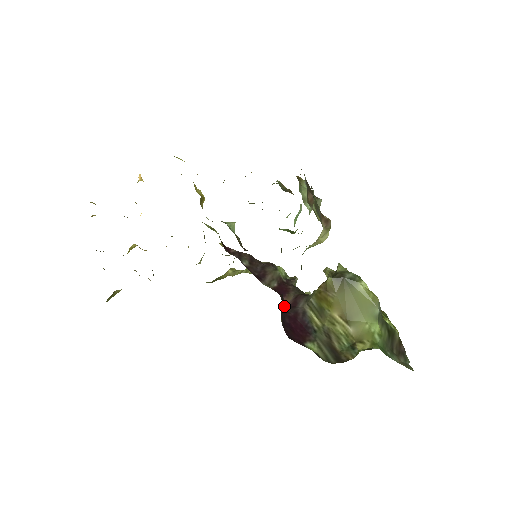
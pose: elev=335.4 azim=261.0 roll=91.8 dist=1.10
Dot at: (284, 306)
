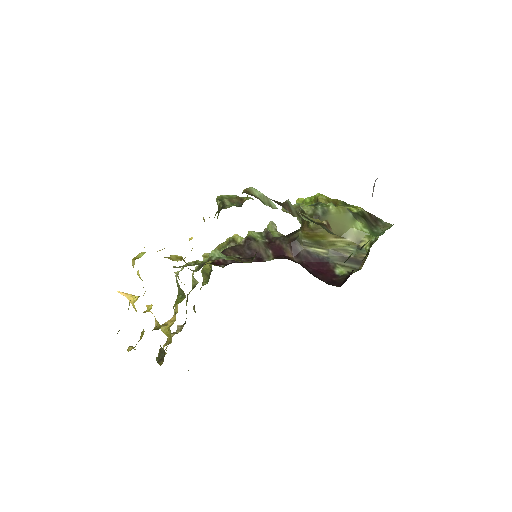
Dot at: (294, 261)
